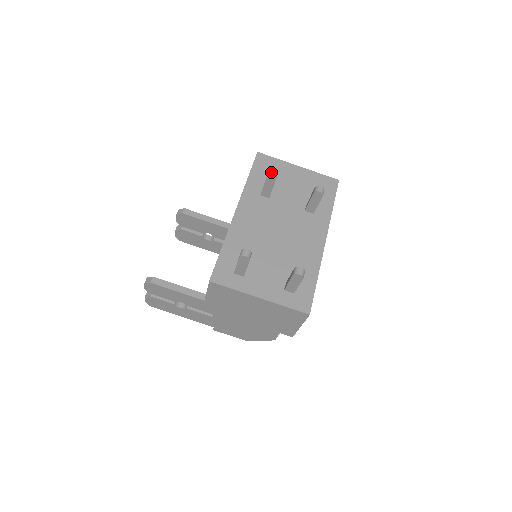
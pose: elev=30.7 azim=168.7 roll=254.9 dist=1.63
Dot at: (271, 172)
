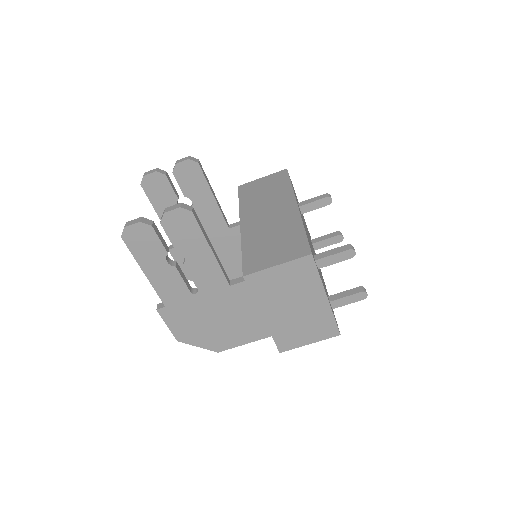
Dot at: occluded
